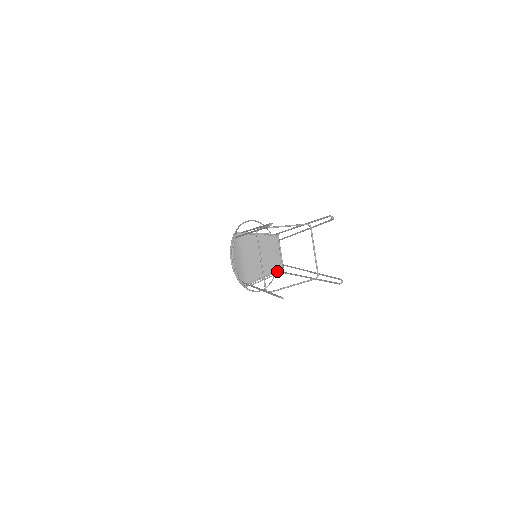
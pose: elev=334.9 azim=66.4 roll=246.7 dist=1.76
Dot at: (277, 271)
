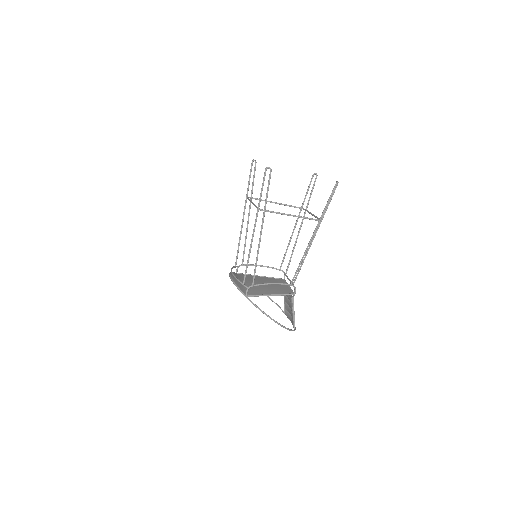
Dot at: (288, 293)
